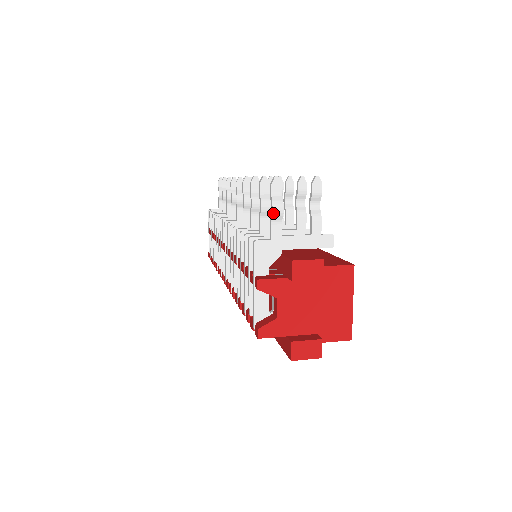
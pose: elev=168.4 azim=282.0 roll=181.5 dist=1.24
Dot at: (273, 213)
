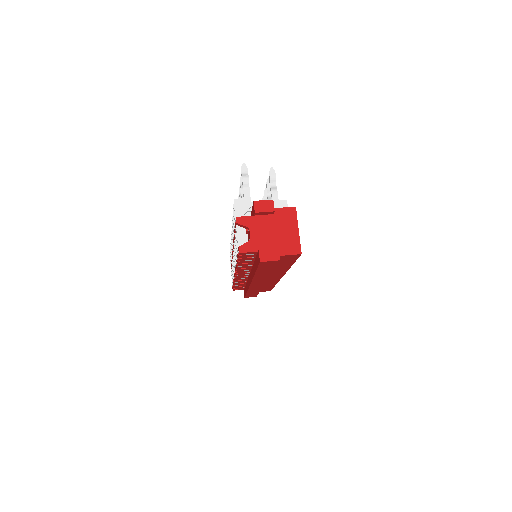
Dot at: (243, 182)
